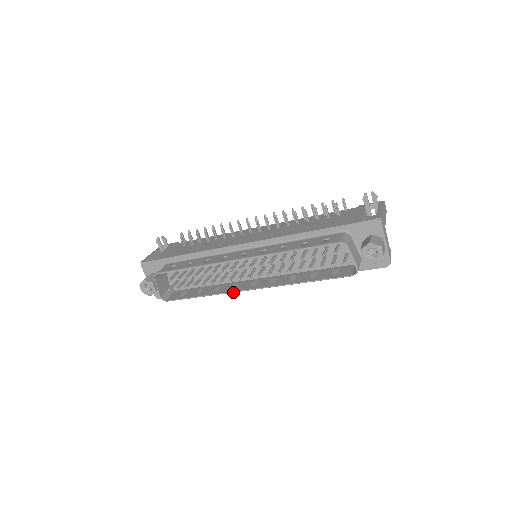
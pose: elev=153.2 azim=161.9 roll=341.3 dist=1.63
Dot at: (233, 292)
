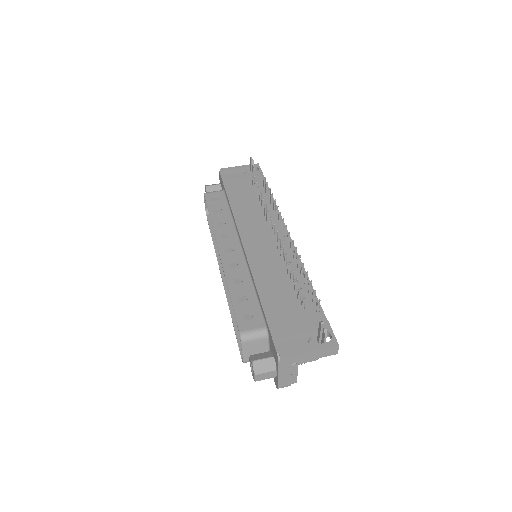
Dot at: (218, 263)
